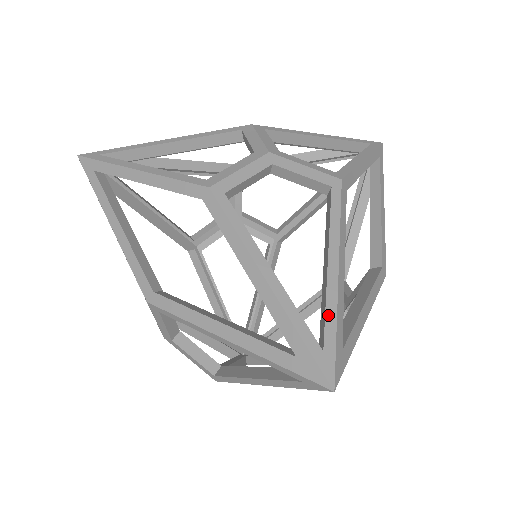
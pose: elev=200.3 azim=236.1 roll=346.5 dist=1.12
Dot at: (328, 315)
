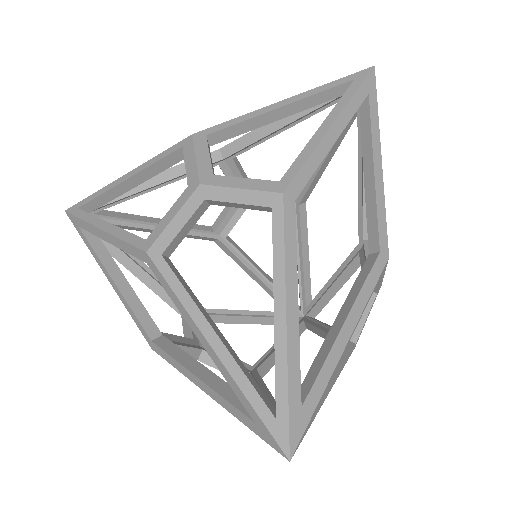
Dot at: (278, 376)
